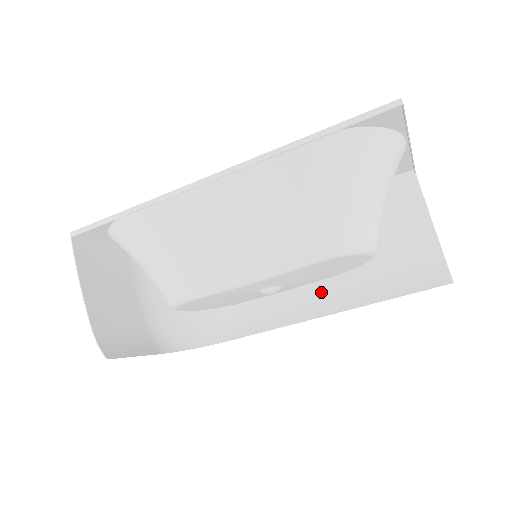
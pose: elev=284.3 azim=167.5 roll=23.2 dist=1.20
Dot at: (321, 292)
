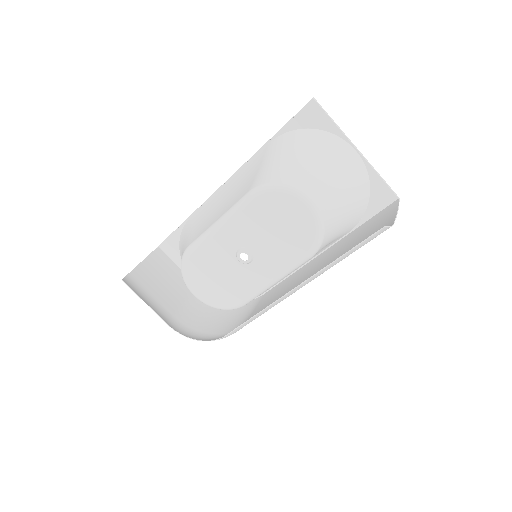
Dot at: occluded
